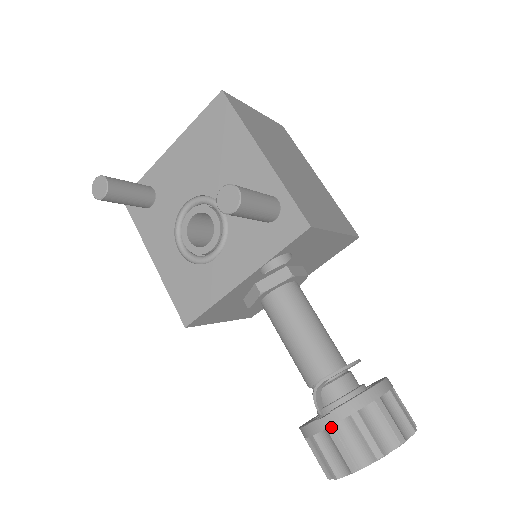
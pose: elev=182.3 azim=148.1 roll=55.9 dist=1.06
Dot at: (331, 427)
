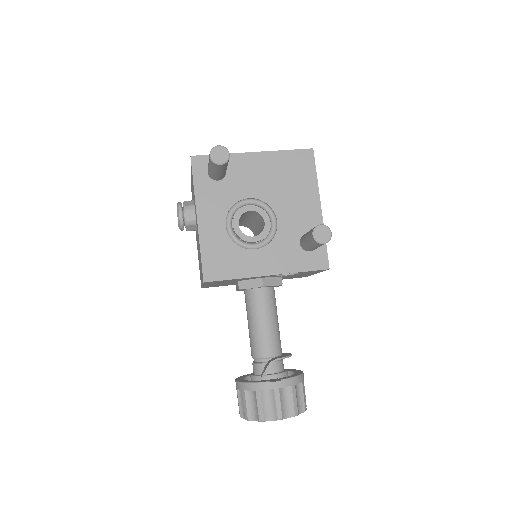
Dot at: (278, 389)
